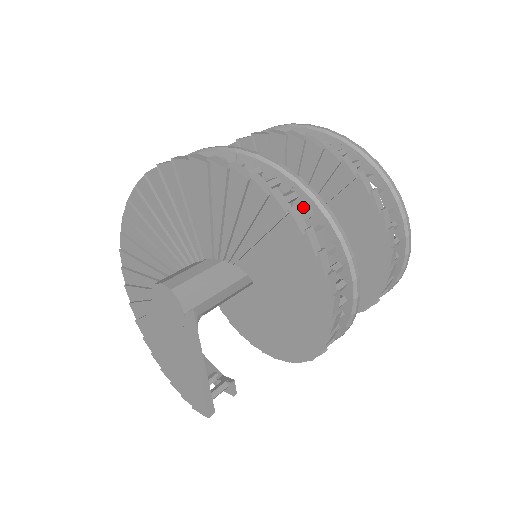
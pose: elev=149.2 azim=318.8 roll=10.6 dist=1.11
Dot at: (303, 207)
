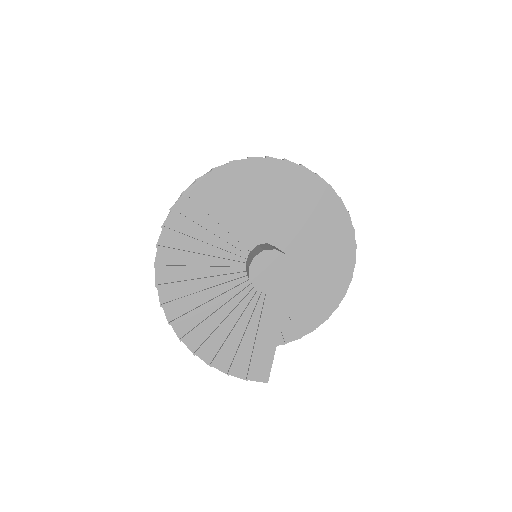
Dot at: occluded
